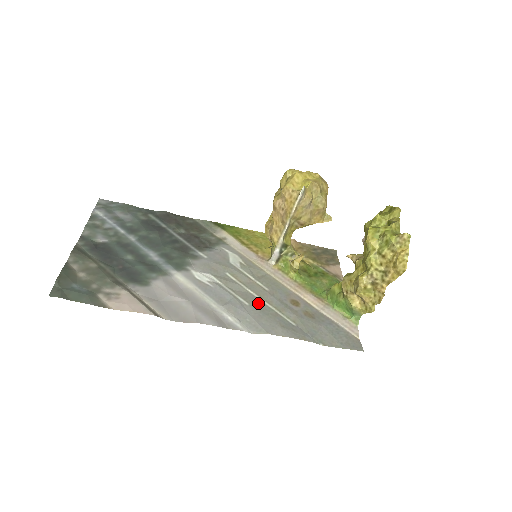
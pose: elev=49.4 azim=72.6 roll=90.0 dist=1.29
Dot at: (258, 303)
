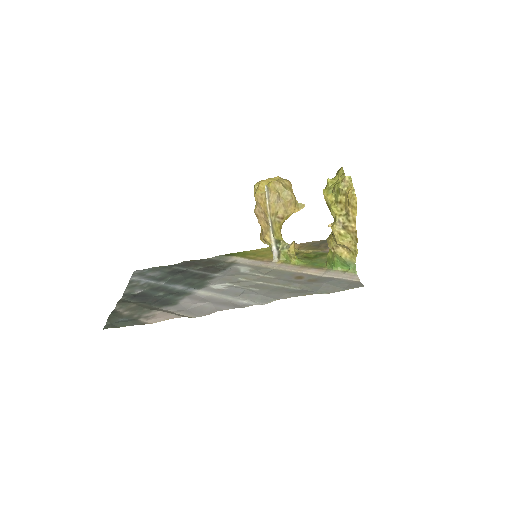
Dot at: (267, 287)
